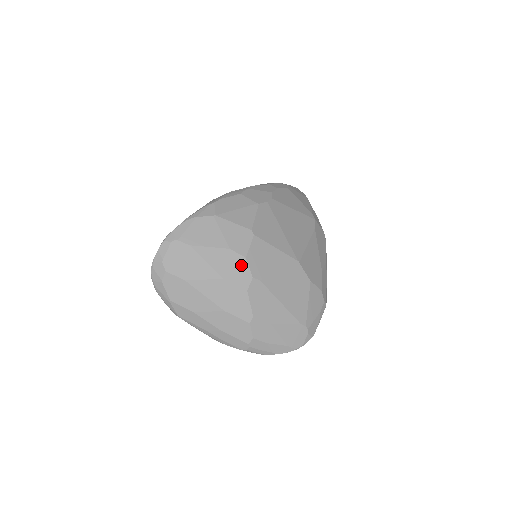
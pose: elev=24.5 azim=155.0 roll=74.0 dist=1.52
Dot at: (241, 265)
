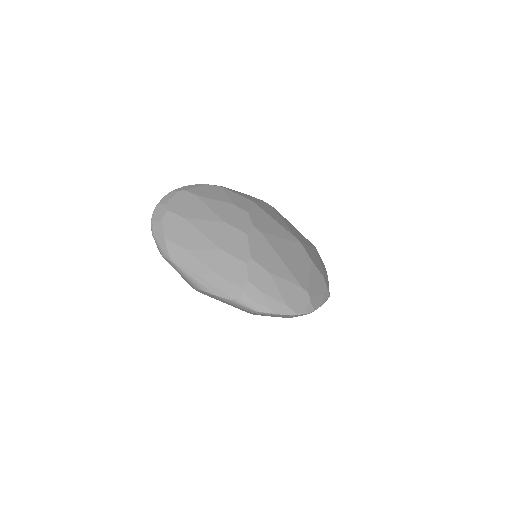
Dot at: (243, 216)
